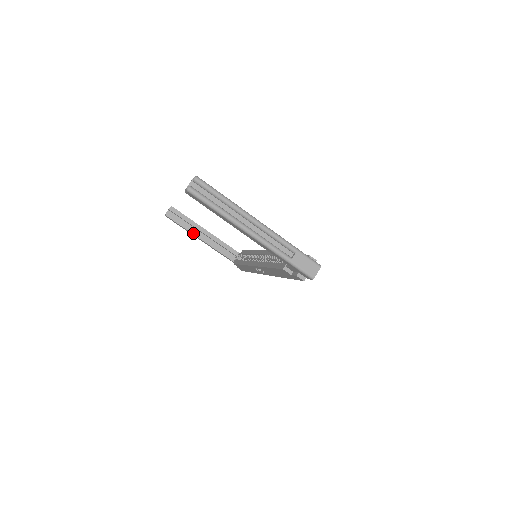
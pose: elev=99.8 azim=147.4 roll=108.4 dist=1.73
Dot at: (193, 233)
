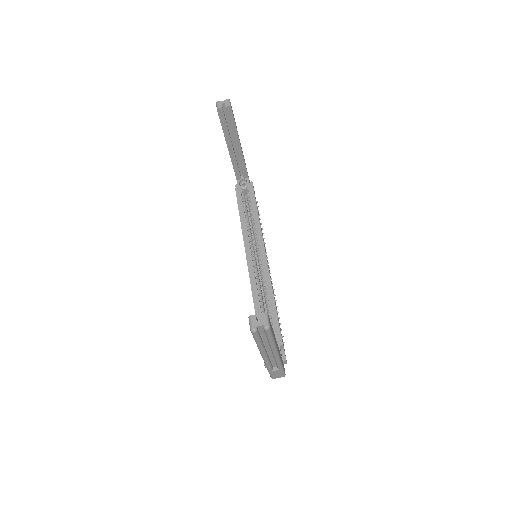
Dot at: (227, 140)
